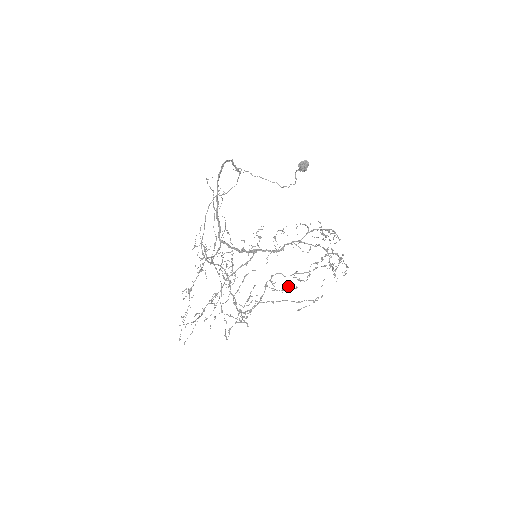
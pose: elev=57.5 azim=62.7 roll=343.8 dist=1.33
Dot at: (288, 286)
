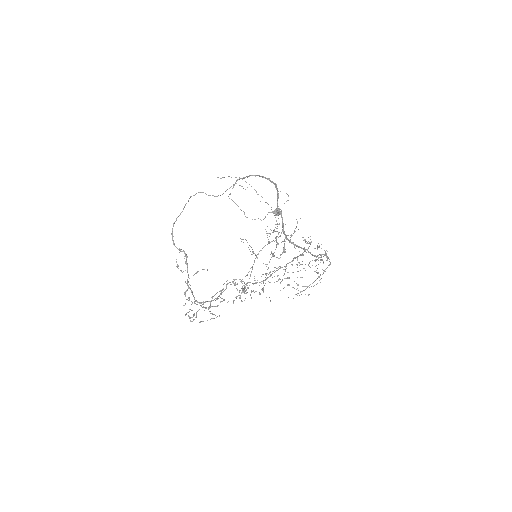
Dot at: (252, 291)
